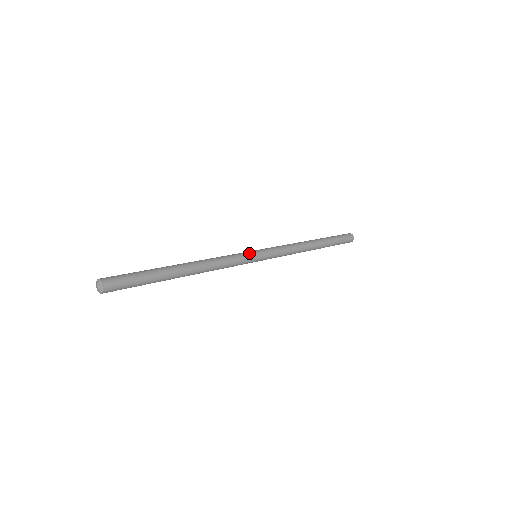
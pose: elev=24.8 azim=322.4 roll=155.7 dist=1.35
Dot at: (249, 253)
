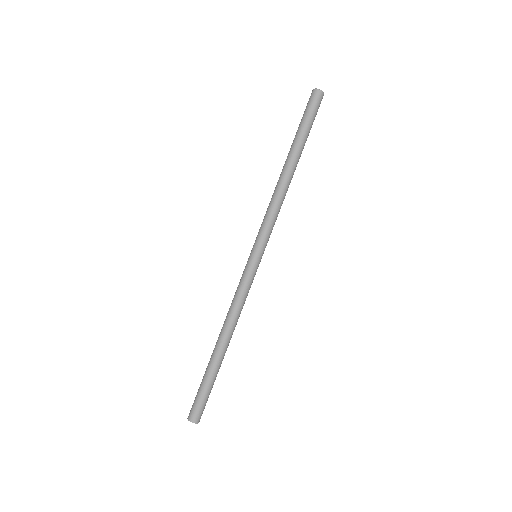
Dot at: (252, 269)
